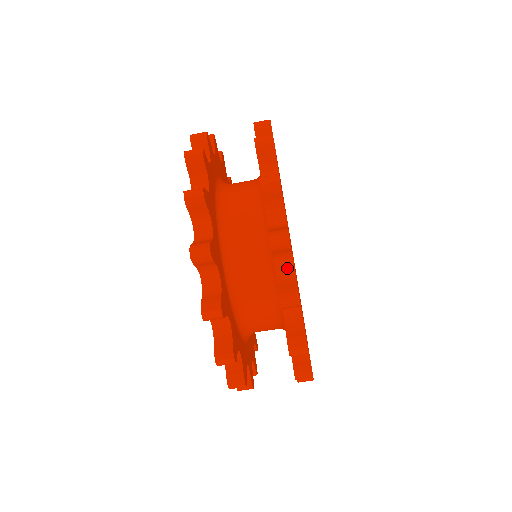
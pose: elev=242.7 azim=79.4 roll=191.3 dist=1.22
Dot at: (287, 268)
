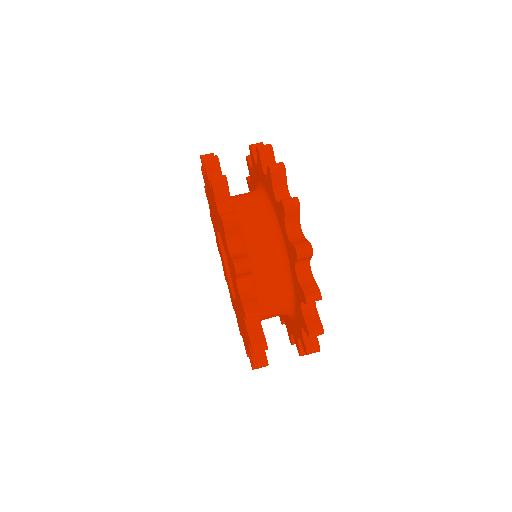
Dot at: (296, 232)
